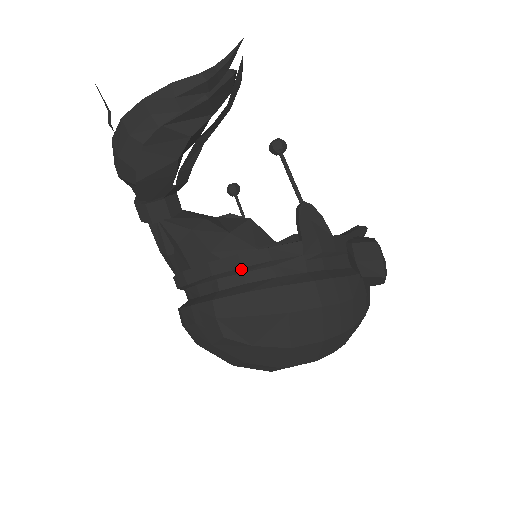
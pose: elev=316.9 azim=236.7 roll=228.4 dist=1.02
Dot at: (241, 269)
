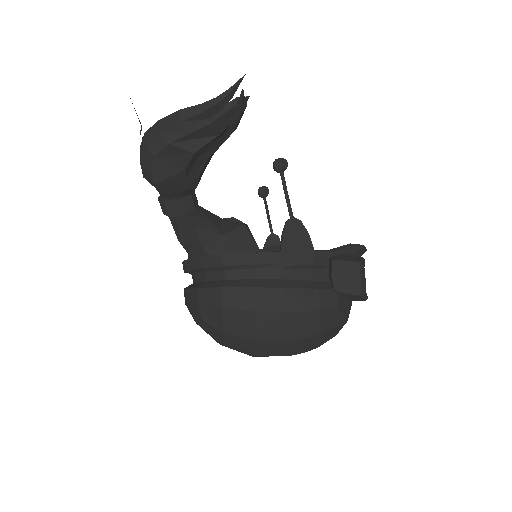
Dot at: (223, 267)
